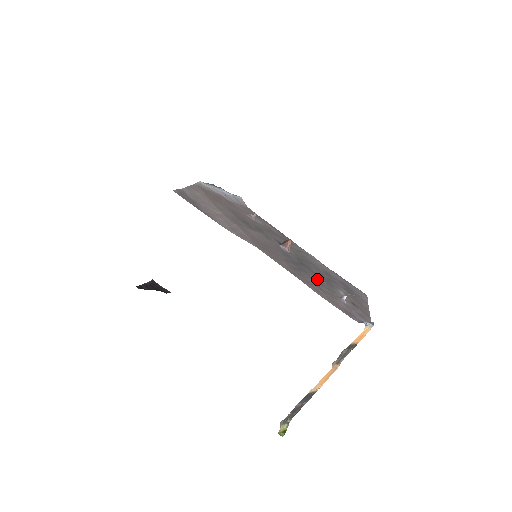
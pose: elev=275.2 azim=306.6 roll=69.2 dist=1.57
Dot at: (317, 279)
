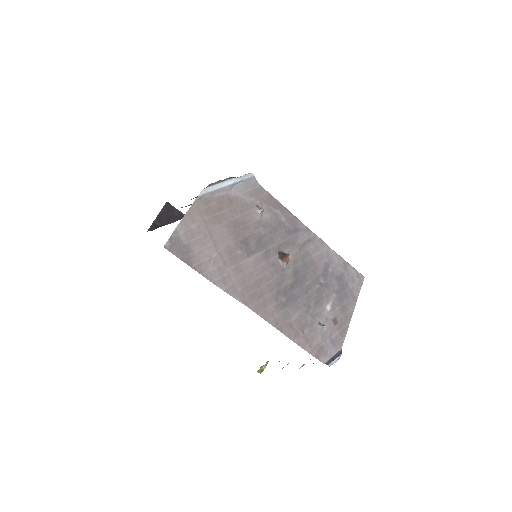
Dot at: (305, 303)
